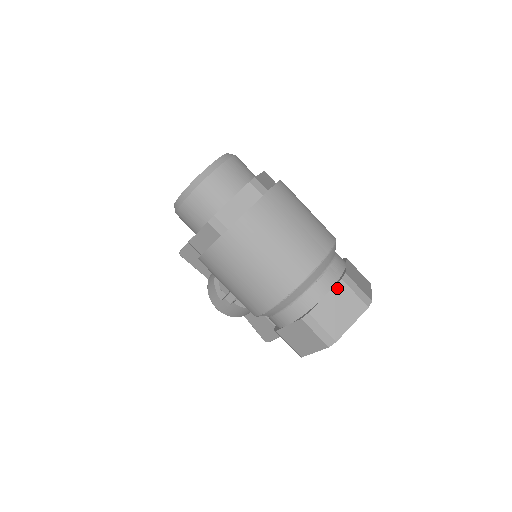
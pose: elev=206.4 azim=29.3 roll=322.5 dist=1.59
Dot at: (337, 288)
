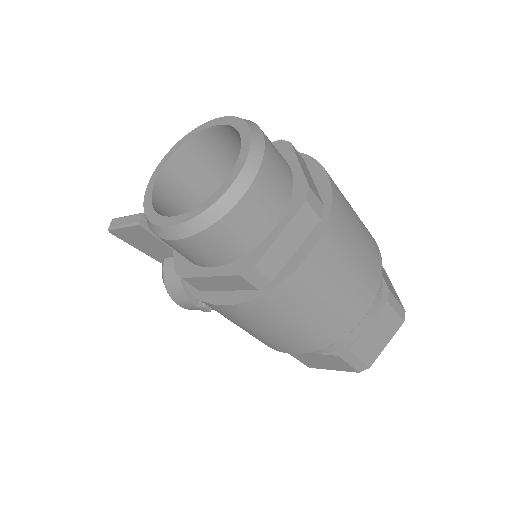
Dot at: (381, 313)
